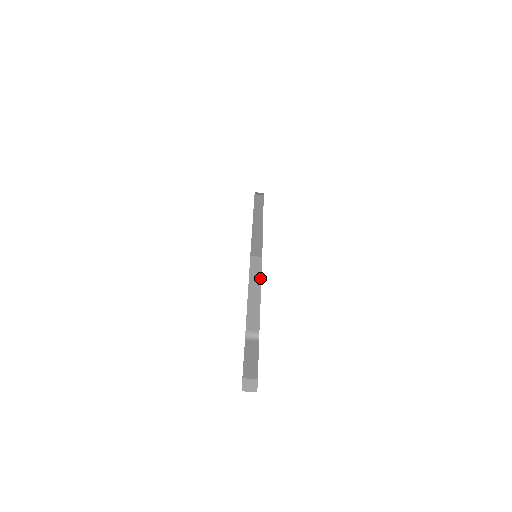
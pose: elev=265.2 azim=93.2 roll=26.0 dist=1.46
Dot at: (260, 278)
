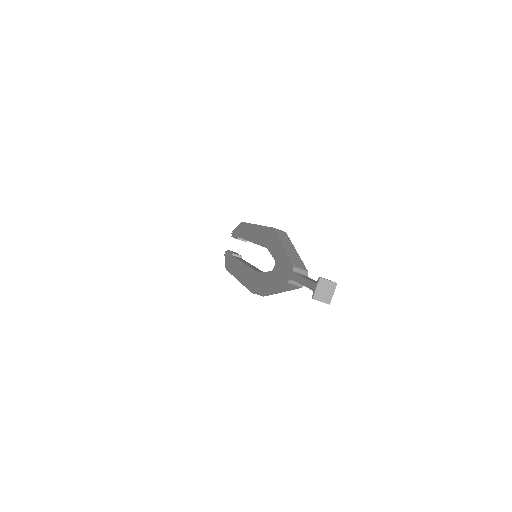
Dot at: (290, 242)
